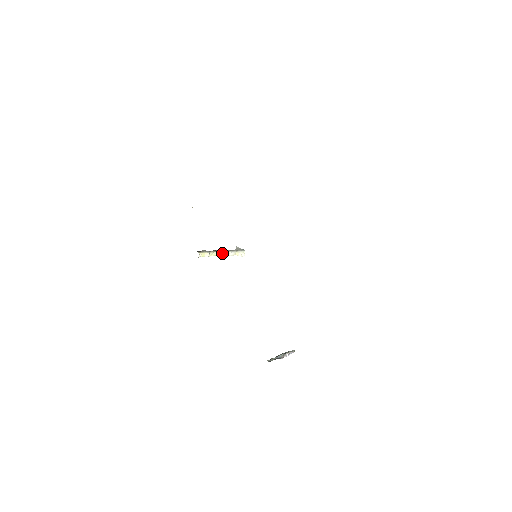
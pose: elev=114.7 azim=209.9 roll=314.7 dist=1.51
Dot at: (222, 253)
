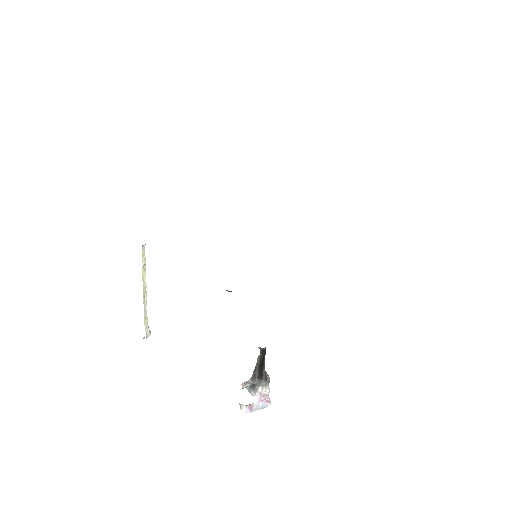
Dot at: (145, 291)
